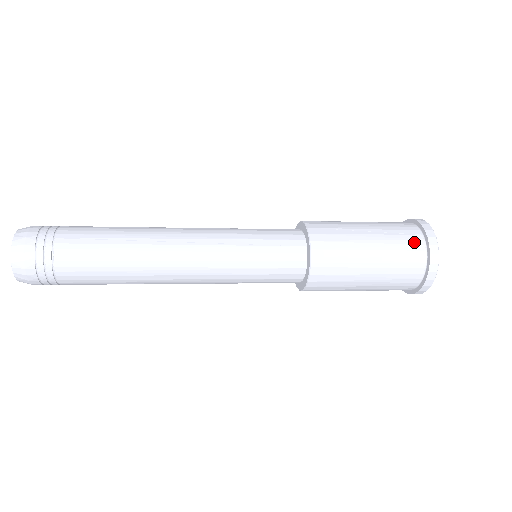
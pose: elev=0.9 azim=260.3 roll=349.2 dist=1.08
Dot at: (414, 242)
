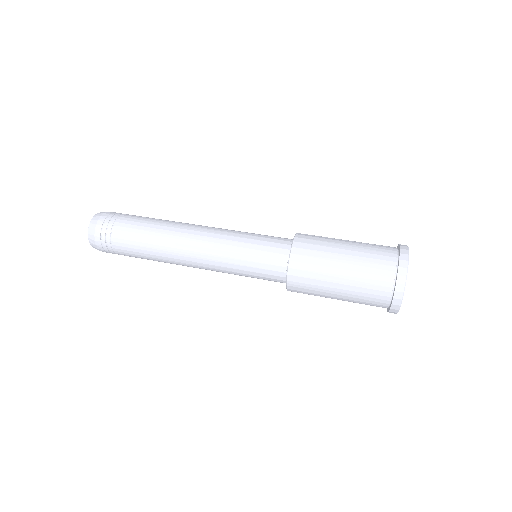
Dot at: (383, 284)
